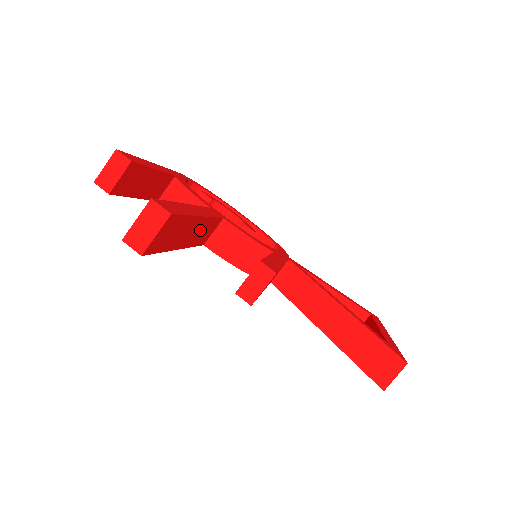
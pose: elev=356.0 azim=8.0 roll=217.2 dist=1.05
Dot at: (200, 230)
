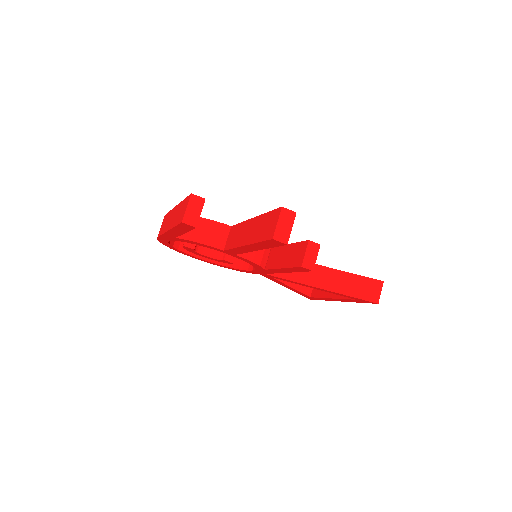
Dot at: occluded
